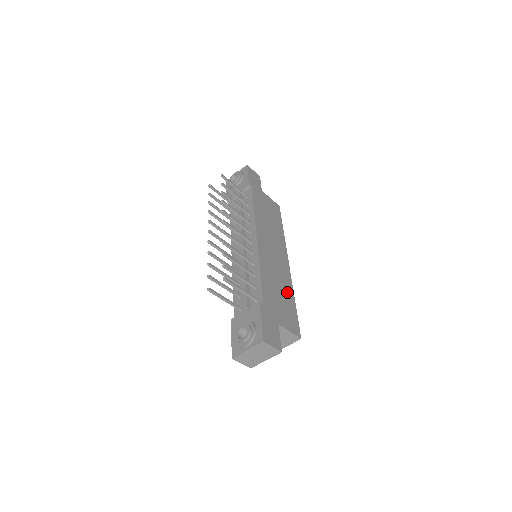
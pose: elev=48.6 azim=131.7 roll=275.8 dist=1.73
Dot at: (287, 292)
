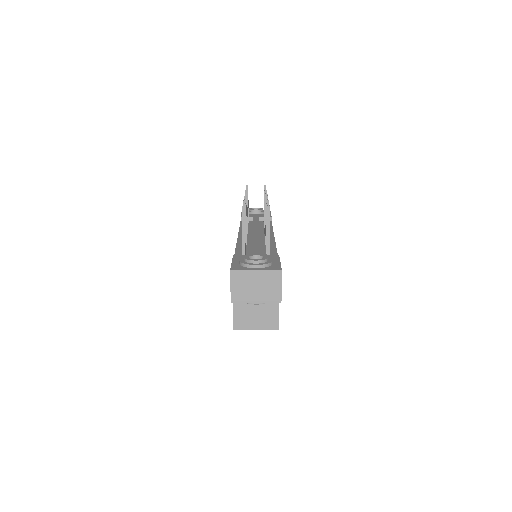
Dot at: occluded
